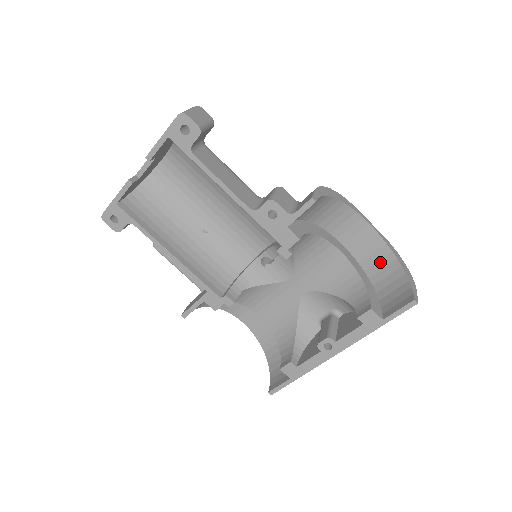
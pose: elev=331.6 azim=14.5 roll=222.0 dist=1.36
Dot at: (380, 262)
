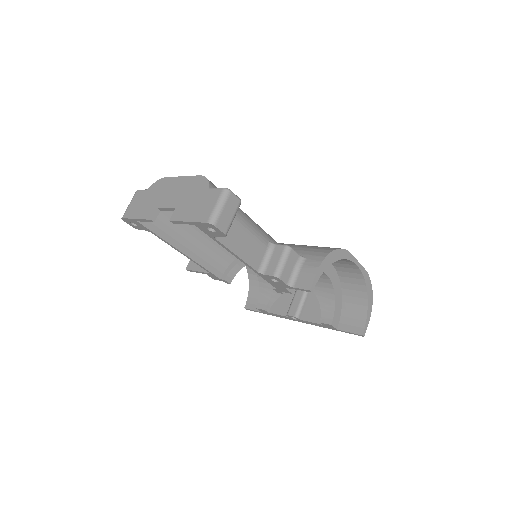
Dot at: (354, 285)
